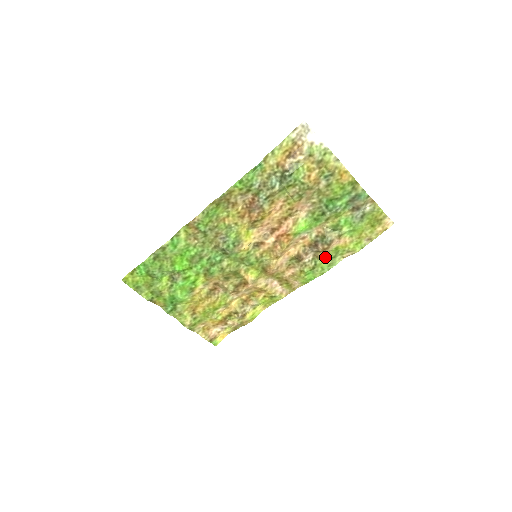
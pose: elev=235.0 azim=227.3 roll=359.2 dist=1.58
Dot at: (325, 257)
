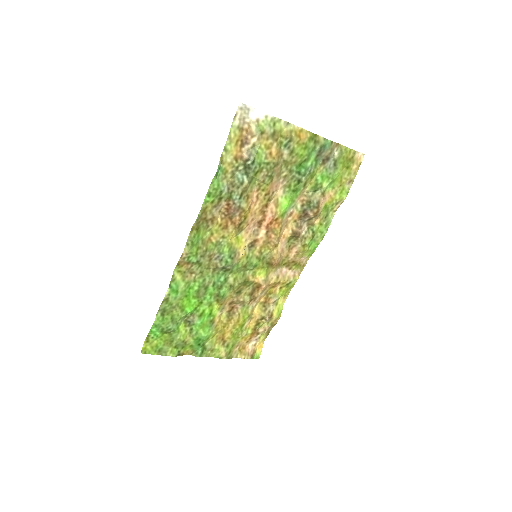
Dot at: (319, 220)
